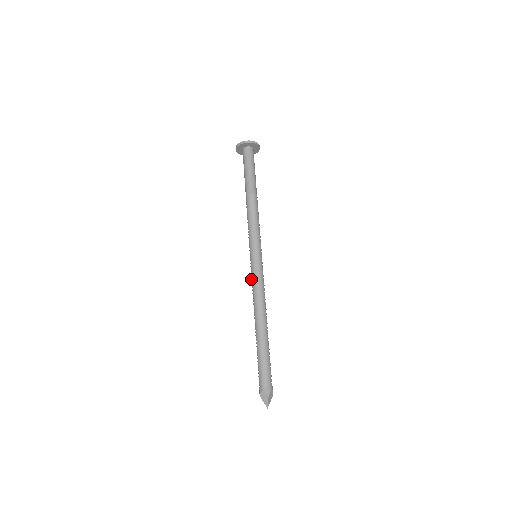
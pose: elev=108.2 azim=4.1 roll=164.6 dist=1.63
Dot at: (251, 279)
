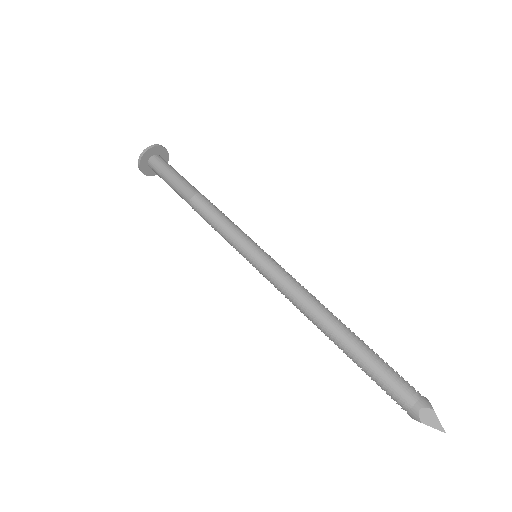
Dot at: (273, 283)
